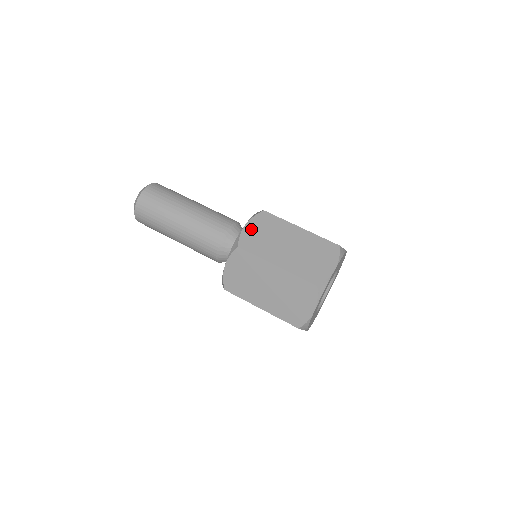
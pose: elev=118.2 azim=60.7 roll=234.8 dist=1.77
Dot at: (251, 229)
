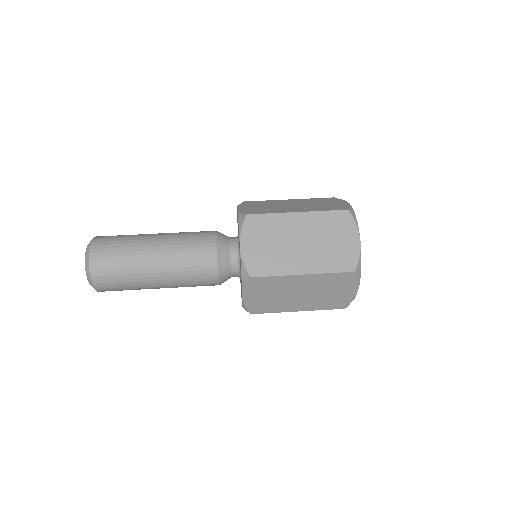
Dot at: (249, 247)
